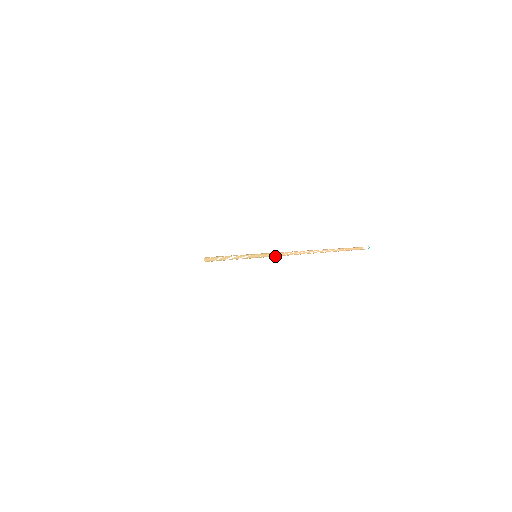
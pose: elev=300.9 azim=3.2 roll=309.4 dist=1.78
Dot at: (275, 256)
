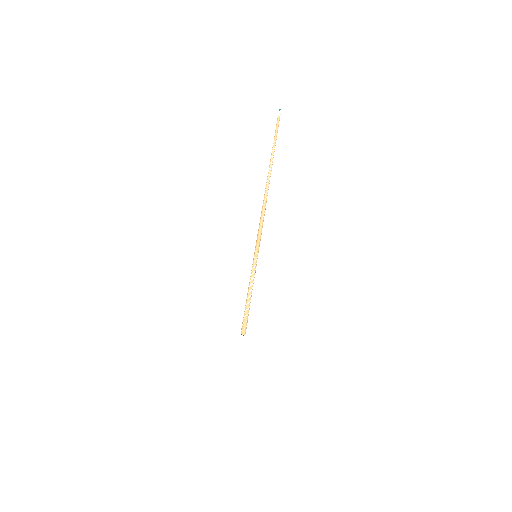
Dot at: (261, 229)
